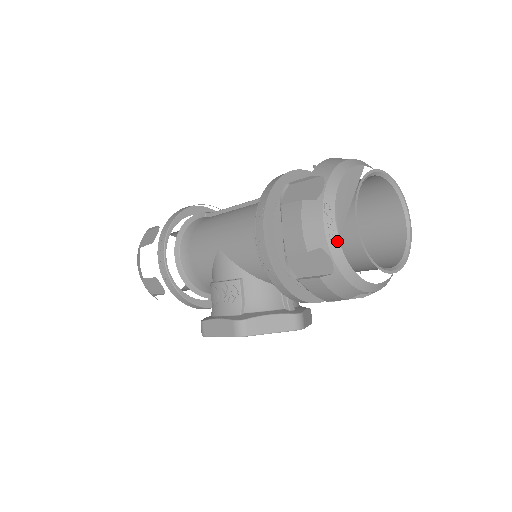
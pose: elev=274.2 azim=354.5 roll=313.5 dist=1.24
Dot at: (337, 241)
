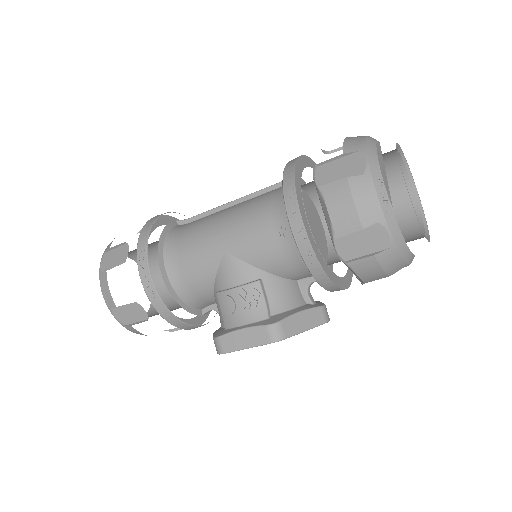
Dot at: (392, 213)
